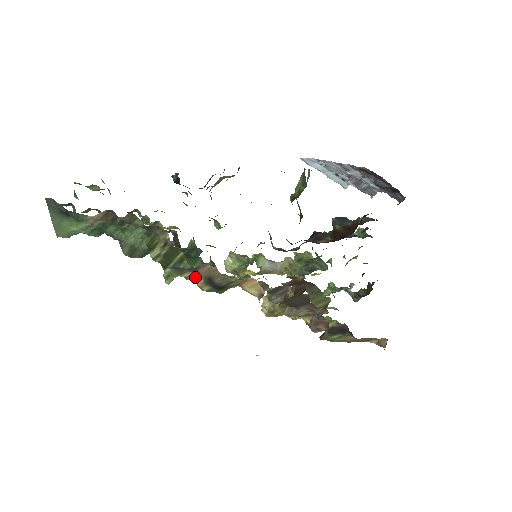
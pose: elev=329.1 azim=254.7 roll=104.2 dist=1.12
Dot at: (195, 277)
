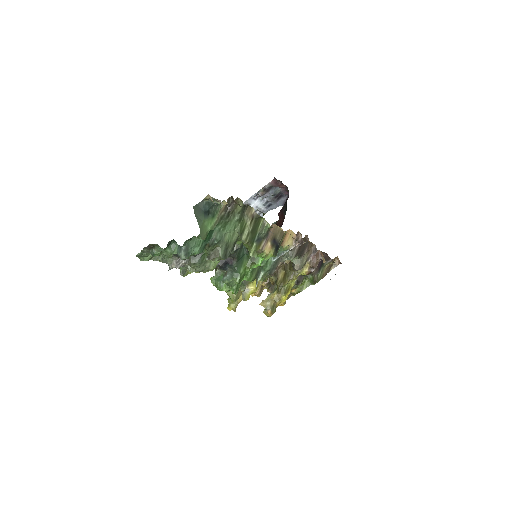
Dot at: (266, 244)
